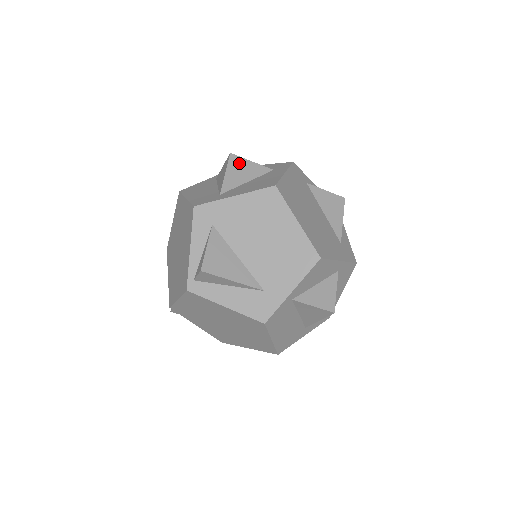
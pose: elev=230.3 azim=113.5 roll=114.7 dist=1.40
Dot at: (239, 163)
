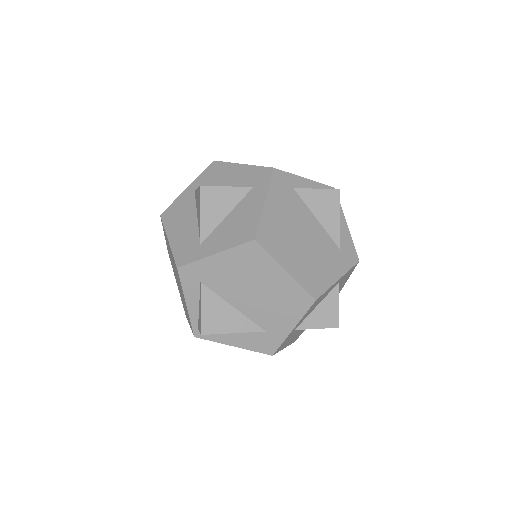
Dot at: (213, 195)
